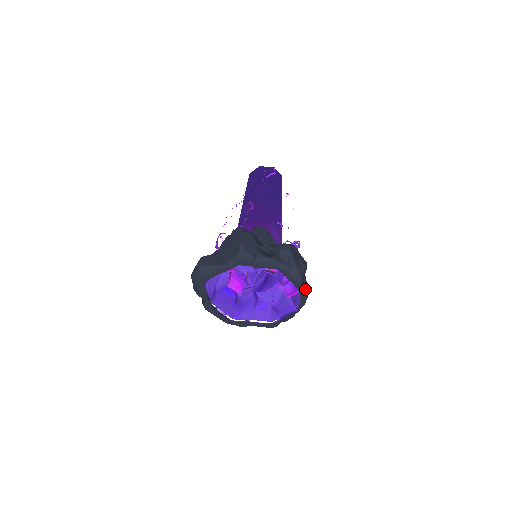
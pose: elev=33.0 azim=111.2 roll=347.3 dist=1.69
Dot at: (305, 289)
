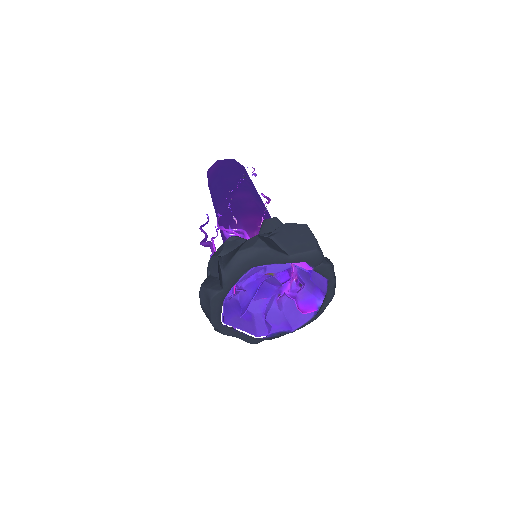
Dot at: occluded
